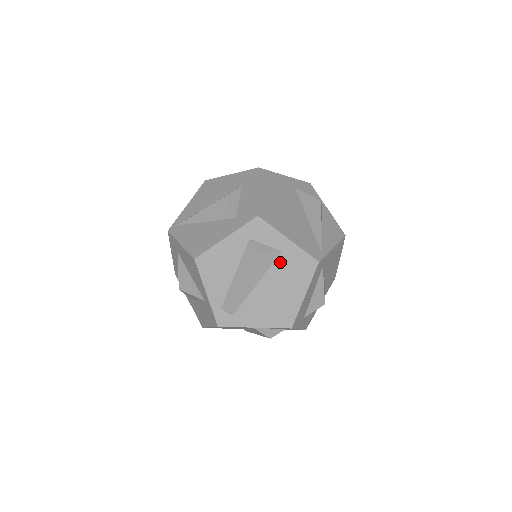
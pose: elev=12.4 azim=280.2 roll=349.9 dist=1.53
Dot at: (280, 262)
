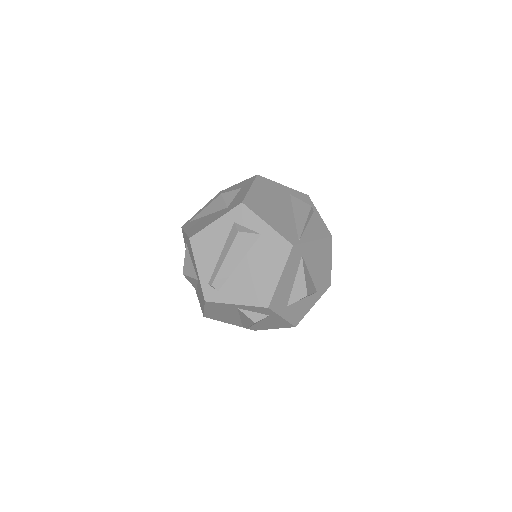
Dot at: (259, 244)
